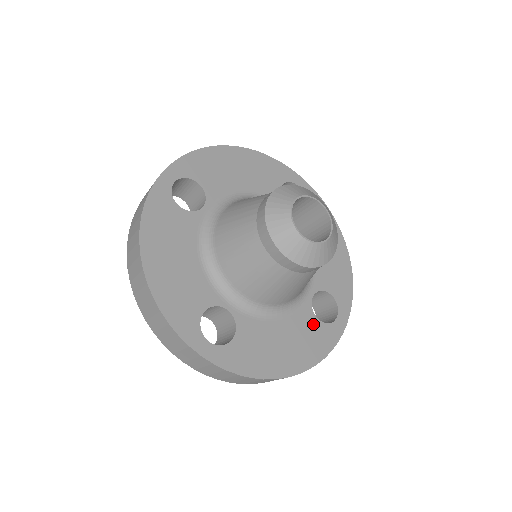
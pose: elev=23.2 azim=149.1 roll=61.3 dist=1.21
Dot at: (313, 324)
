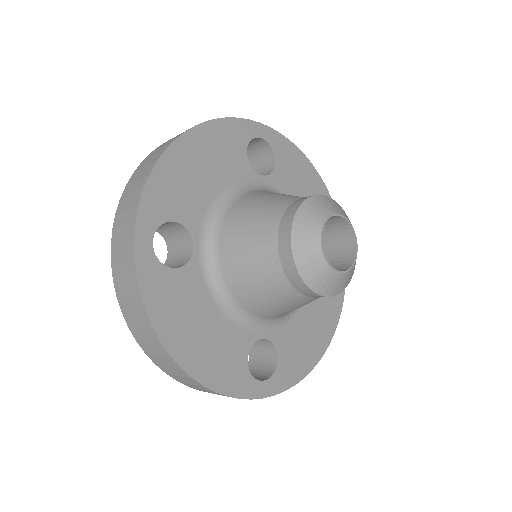
Dot at: occluded
